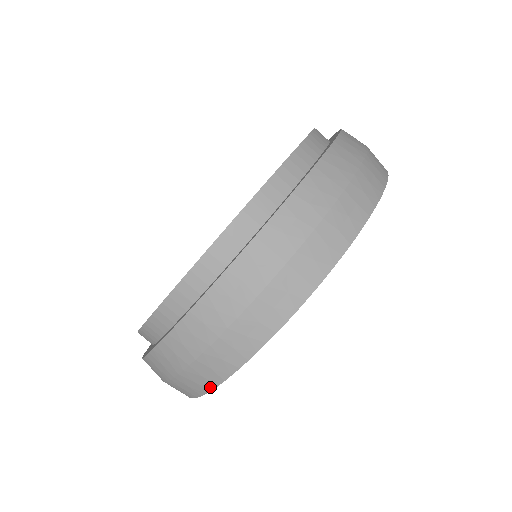
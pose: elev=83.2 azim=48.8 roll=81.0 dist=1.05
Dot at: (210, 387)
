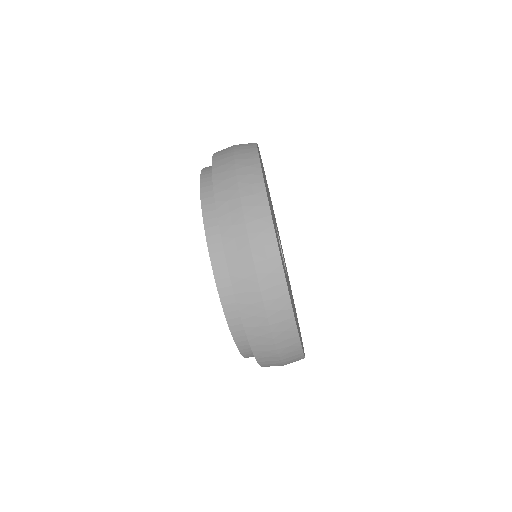
Dot at: occluded
